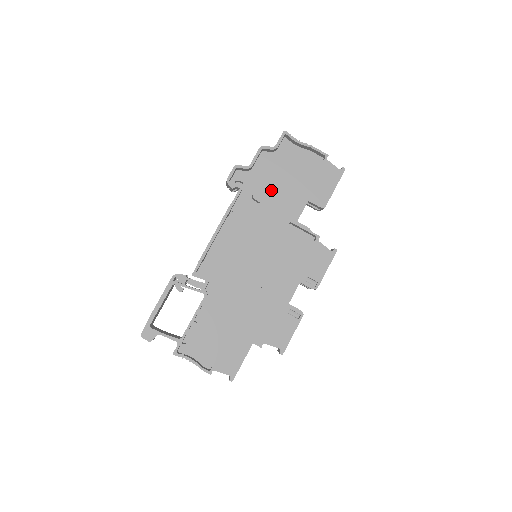
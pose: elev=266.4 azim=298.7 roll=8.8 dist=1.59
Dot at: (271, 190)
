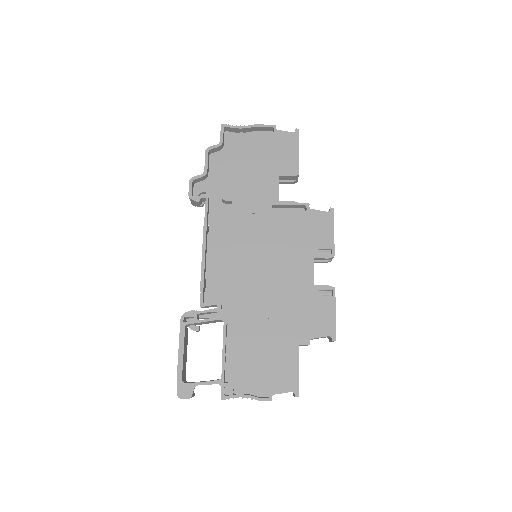
Dot at: (237, 184)
